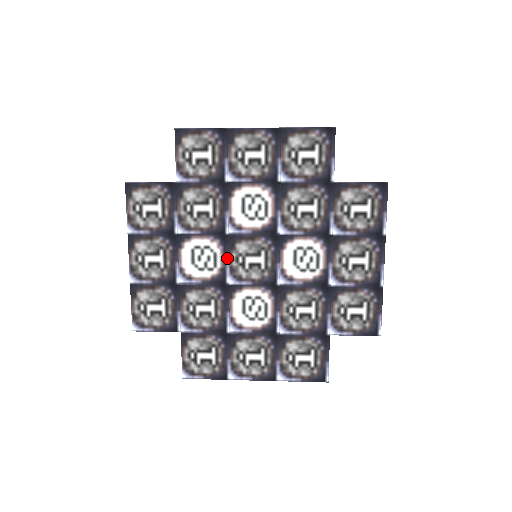
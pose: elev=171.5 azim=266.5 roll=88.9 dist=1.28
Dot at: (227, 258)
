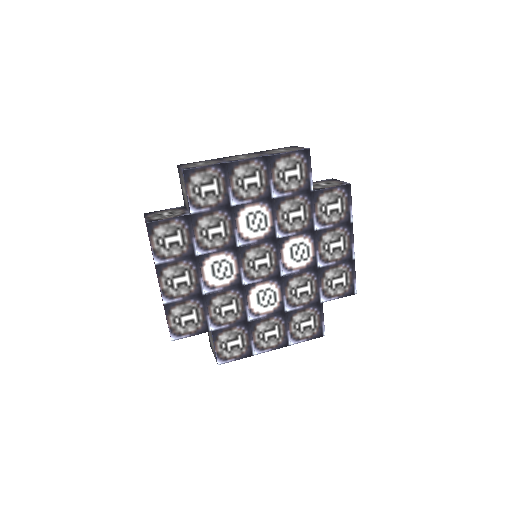
Dot at: (241, 265)
